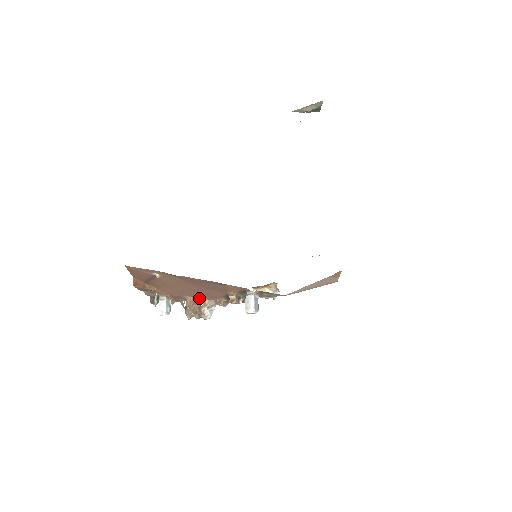
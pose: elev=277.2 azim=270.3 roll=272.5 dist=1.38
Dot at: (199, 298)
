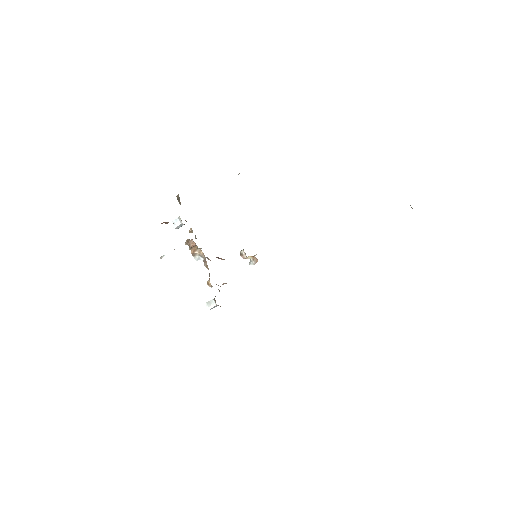
Dot at: occluded
